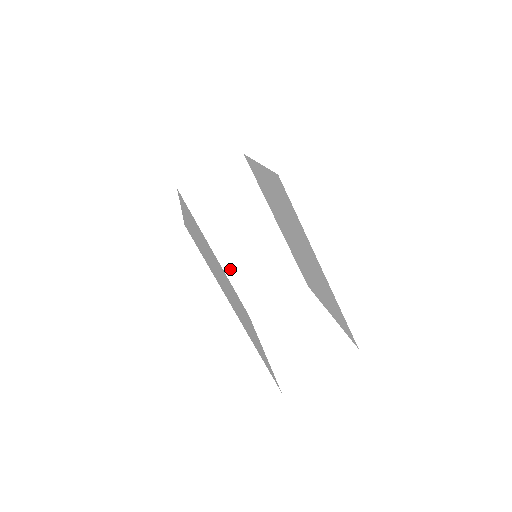
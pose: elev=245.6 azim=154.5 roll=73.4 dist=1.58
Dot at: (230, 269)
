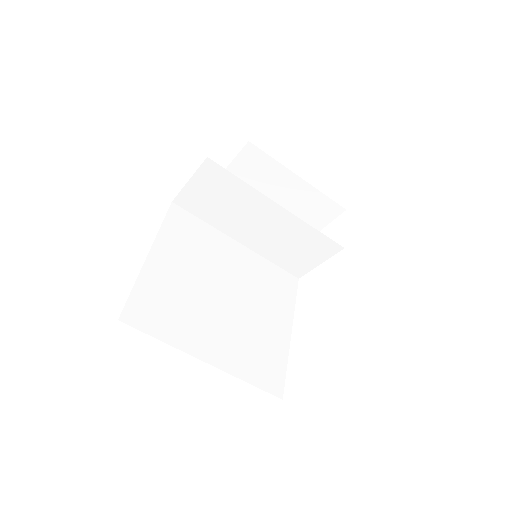
Dot at: (258, 249)
